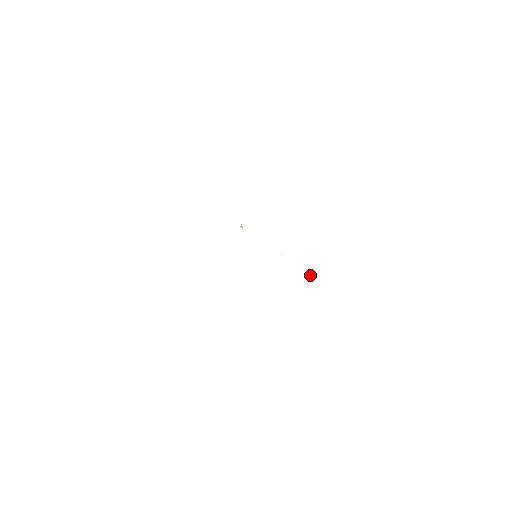
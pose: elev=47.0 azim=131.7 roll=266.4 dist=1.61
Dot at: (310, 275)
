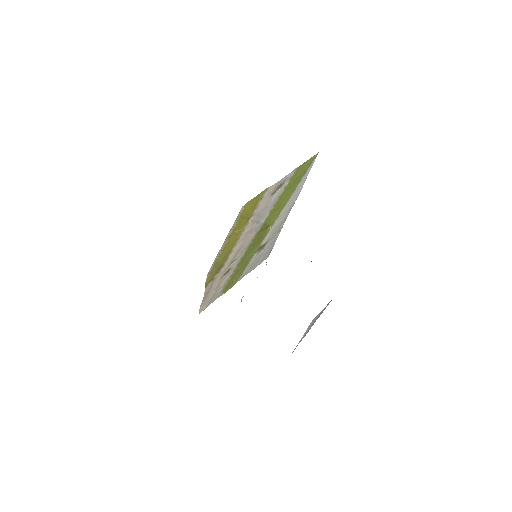
Dot at: occluded
